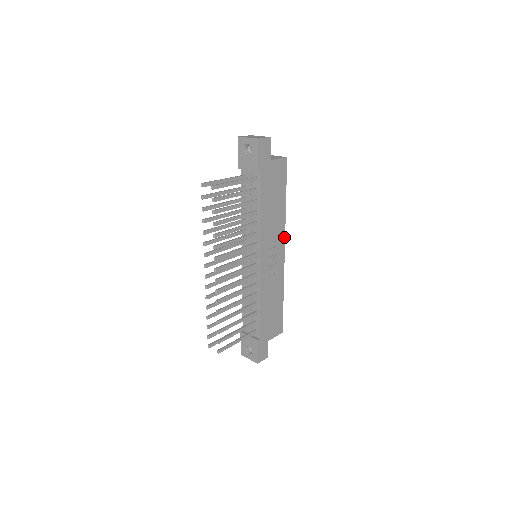
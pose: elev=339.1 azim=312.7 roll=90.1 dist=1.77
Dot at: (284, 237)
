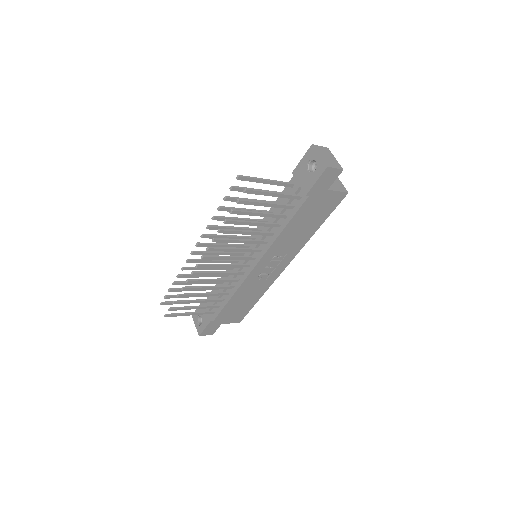
Dot at: (294, 256)
